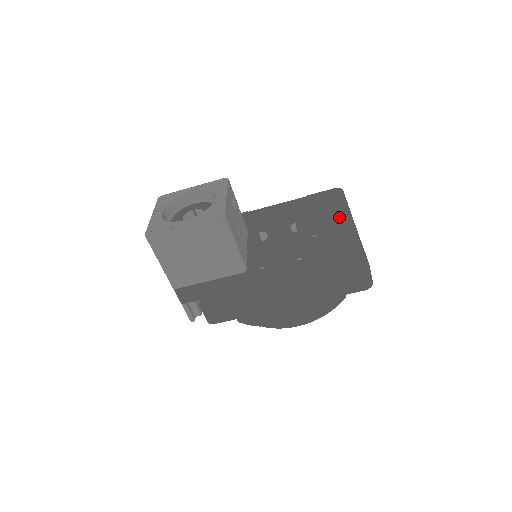
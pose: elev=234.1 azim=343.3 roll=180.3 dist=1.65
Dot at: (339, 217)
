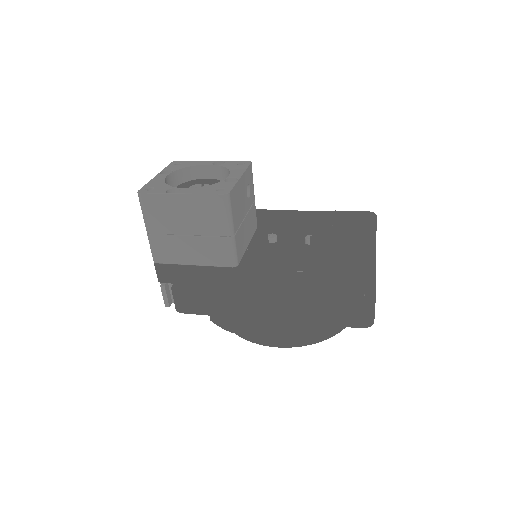
Dot at: (361, 241)
